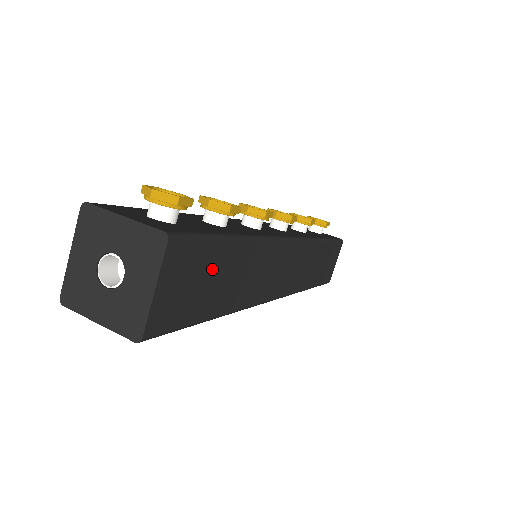
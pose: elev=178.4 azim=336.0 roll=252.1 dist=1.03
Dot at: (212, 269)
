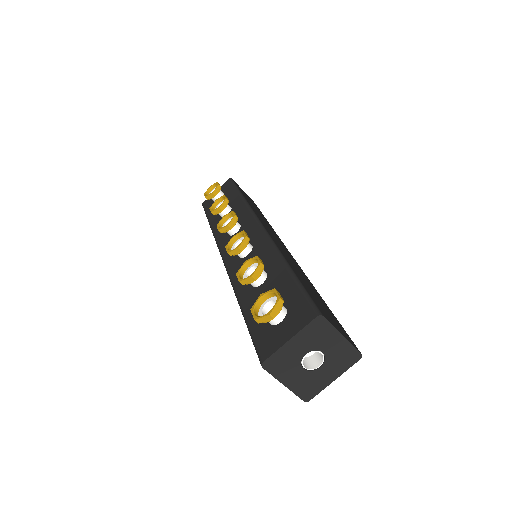
Dot at: (313, 294)
